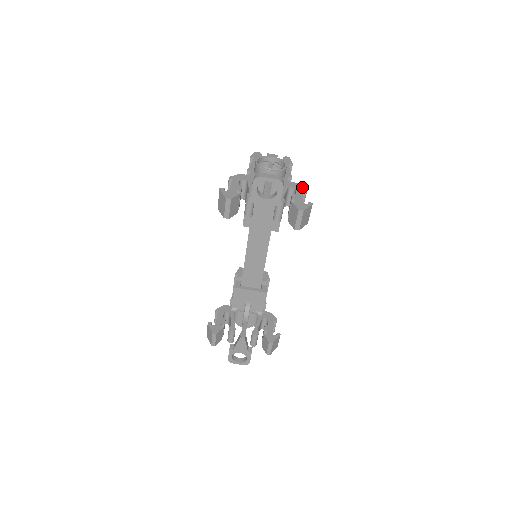
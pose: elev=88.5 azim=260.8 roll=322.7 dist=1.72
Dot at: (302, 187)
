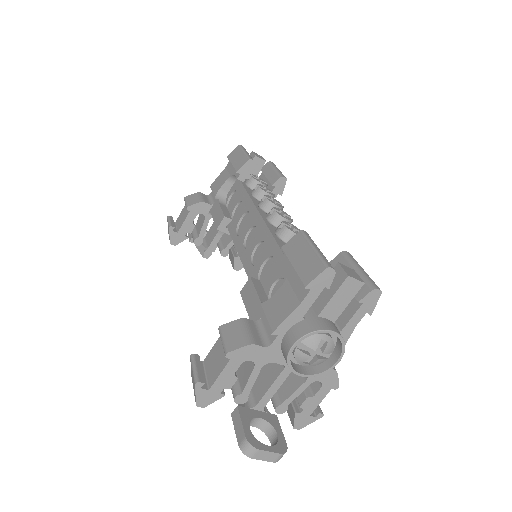
Dot at: (336, 381)
